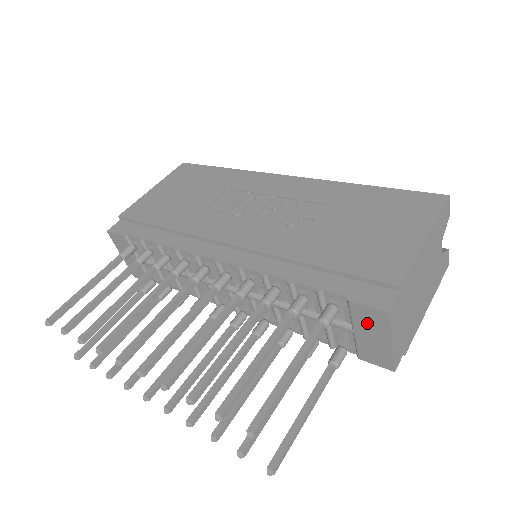
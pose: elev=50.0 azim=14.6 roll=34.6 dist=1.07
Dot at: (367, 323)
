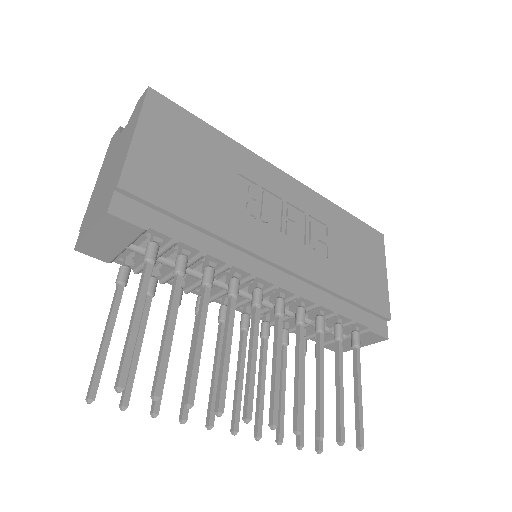
Dot at: (363, 339)
